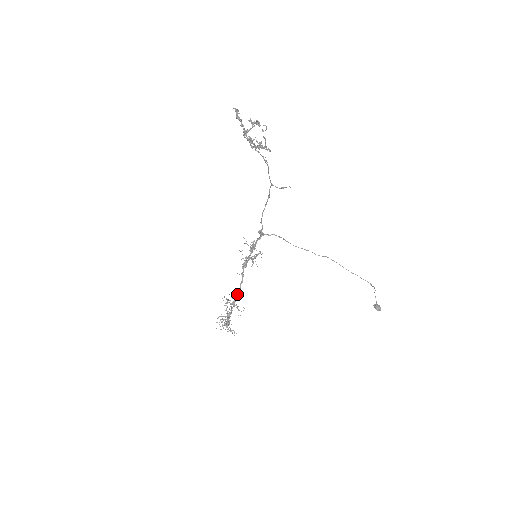
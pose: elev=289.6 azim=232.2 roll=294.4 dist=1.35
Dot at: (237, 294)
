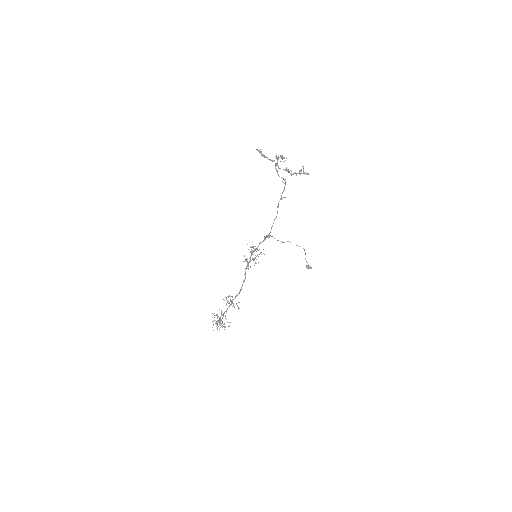
Dot at: (239, 292)
